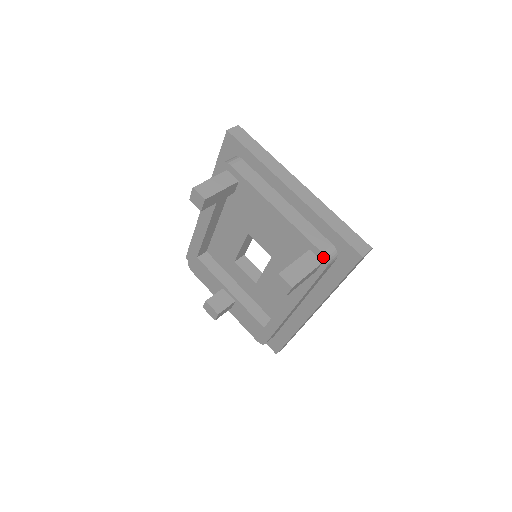
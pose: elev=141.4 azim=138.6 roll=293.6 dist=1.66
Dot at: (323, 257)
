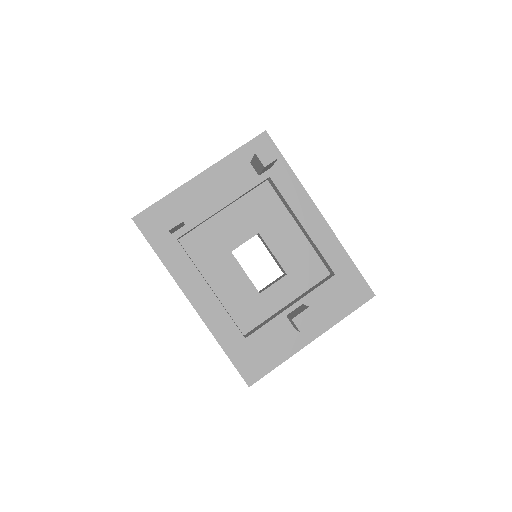
Dot at: occluded
